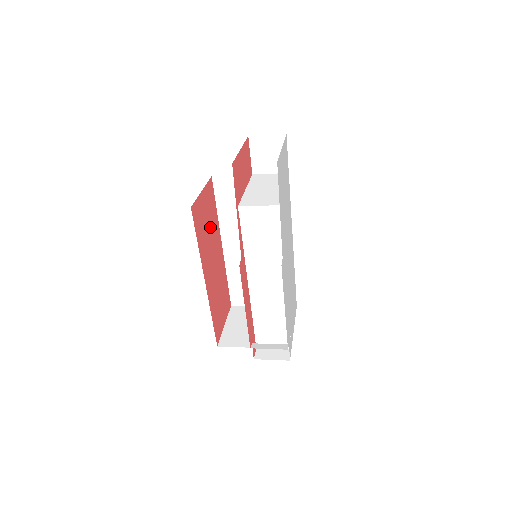
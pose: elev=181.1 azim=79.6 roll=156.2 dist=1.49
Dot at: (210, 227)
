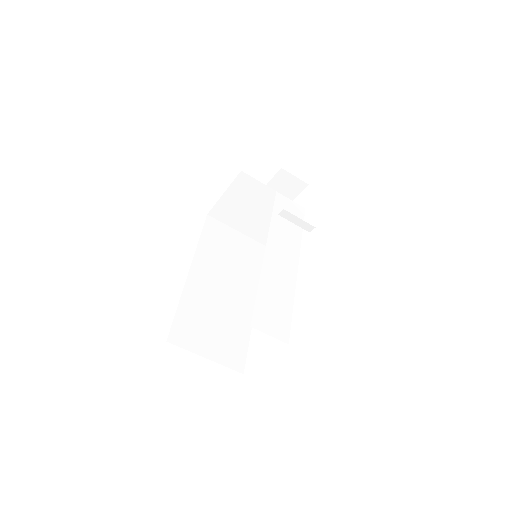
Dot at: occluded
